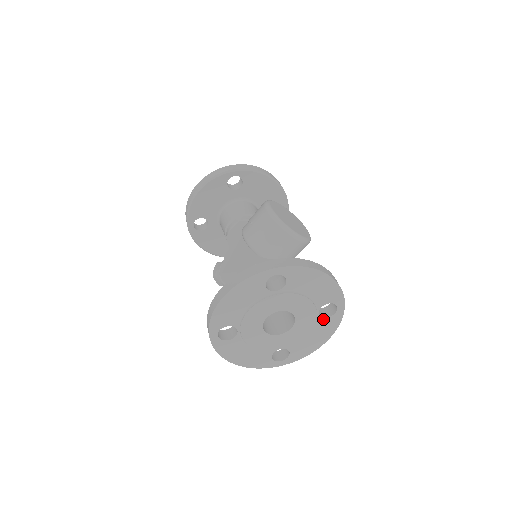
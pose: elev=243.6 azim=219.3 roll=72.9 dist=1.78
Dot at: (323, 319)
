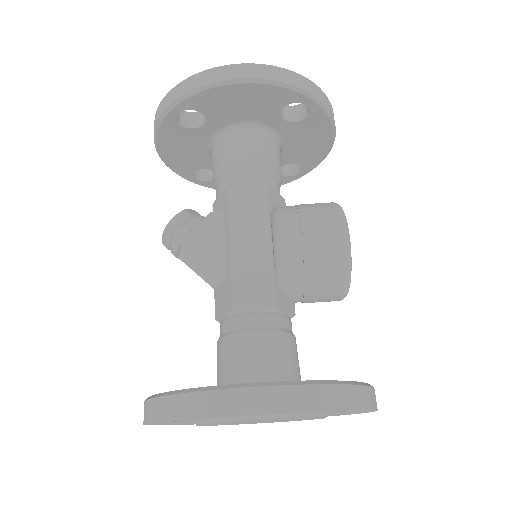
Dot at: occluded
